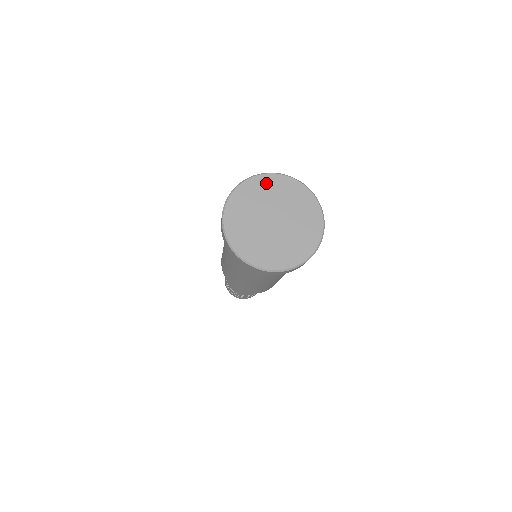
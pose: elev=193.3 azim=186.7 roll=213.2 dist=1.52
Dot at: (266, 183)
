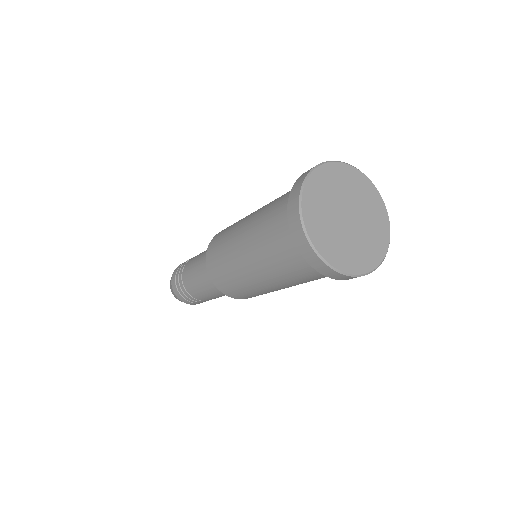
Dot at: (345, 173)
